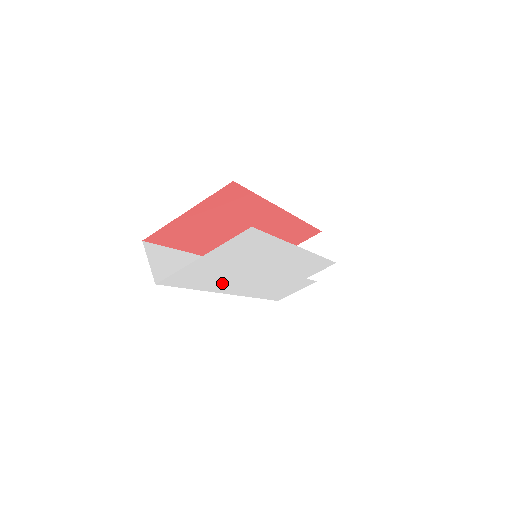
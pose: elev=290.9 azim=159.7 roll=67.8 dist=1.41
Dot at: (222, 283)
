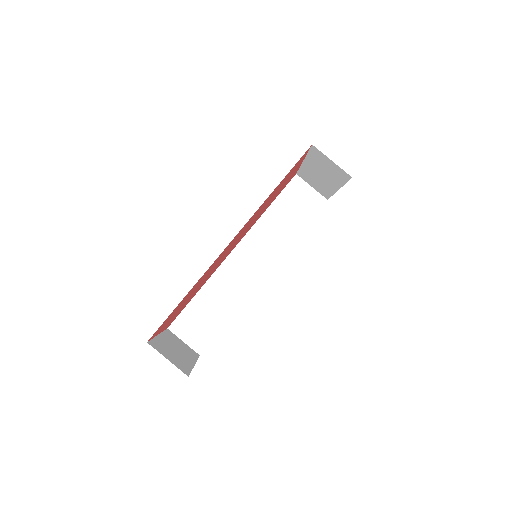
Dot at: occluded
